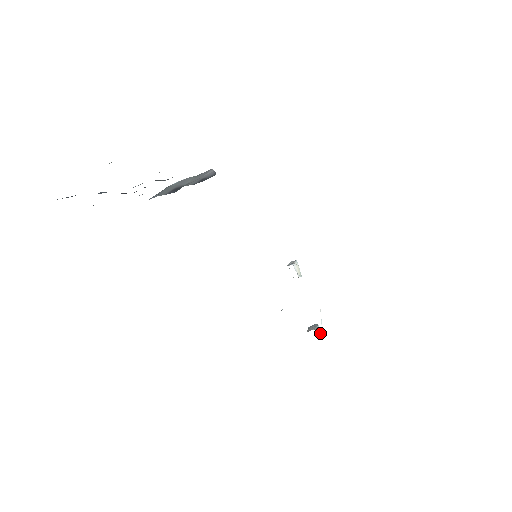
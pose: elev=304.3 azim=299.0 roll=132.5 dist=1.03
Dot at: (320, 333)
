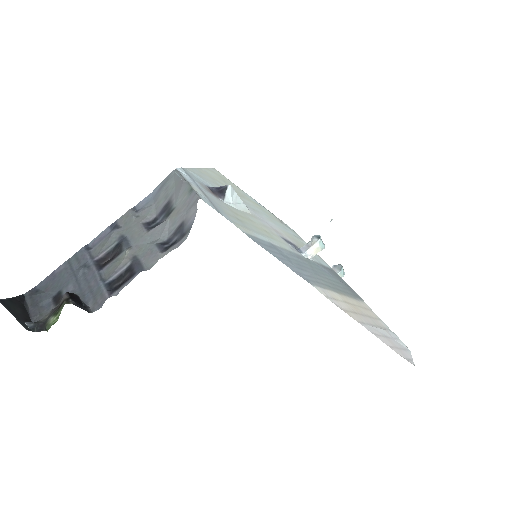
Dot at: occluded
